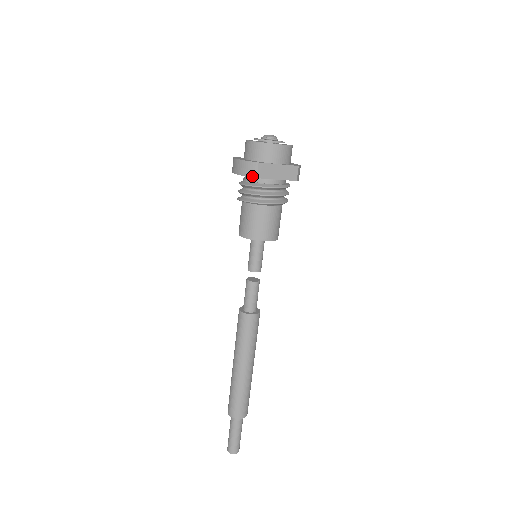
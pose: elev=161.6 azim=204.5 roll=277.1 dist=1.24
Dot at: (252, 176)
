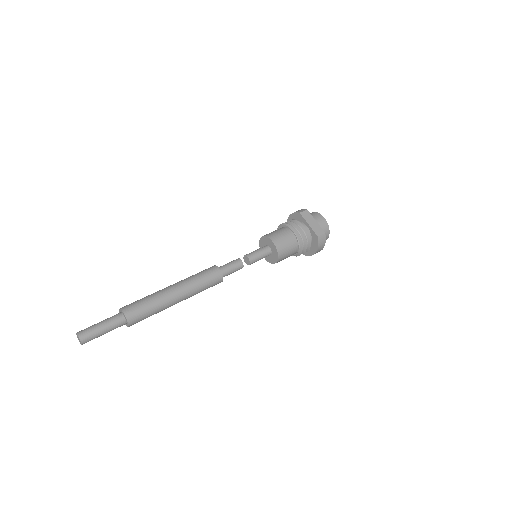
Dot at: (298, 212)
